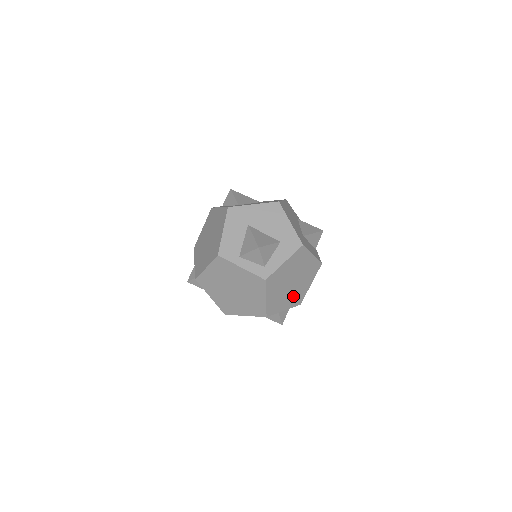
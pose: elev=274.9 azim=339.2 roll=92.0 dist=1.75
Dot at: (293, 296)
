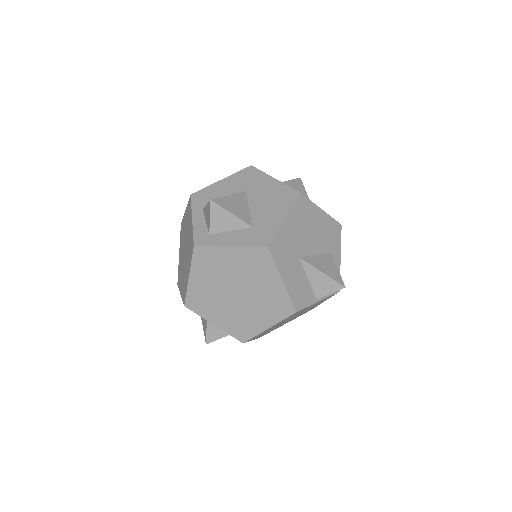
Dot at: (234, 317)
